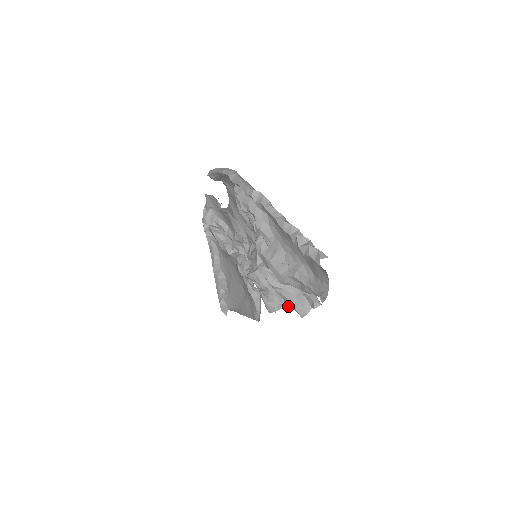
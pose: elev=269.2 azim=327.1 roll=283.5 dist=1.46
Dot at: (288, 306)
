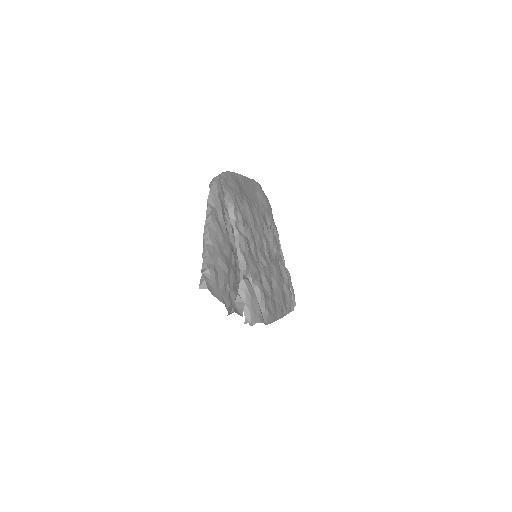
Dot at: occluded
